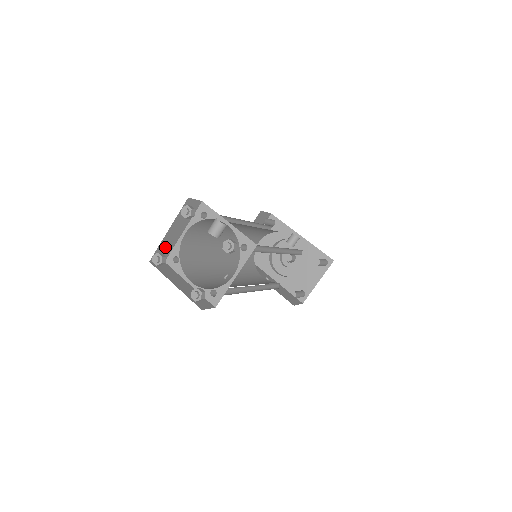
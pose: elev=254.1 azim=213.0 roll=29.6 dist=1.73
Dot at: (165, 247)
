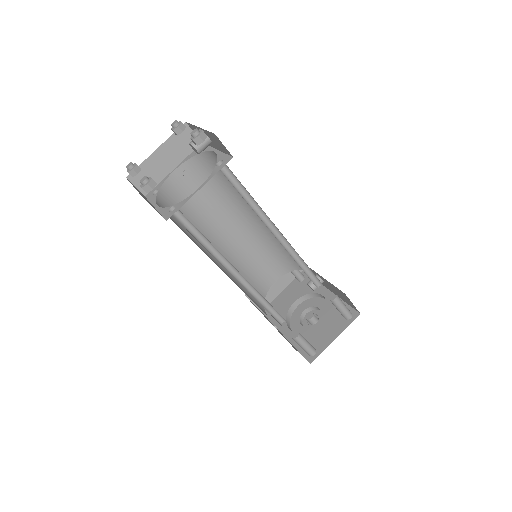
Dot at: (149, 173)
